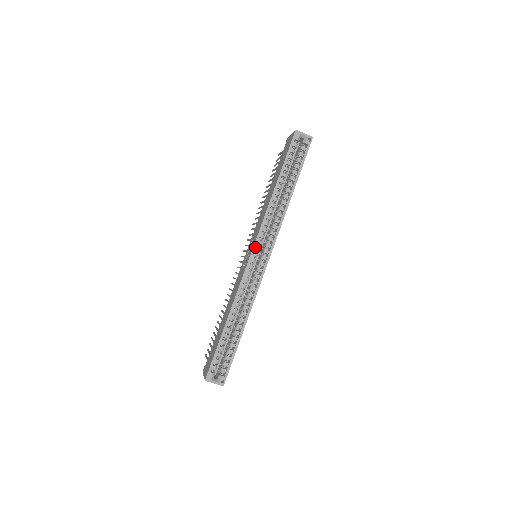
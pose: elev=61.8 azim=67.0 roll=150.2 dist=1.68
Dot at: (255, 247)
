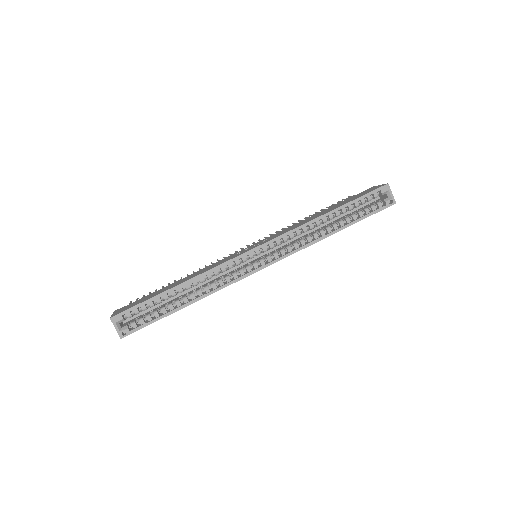
Dot at: (264, 246)
